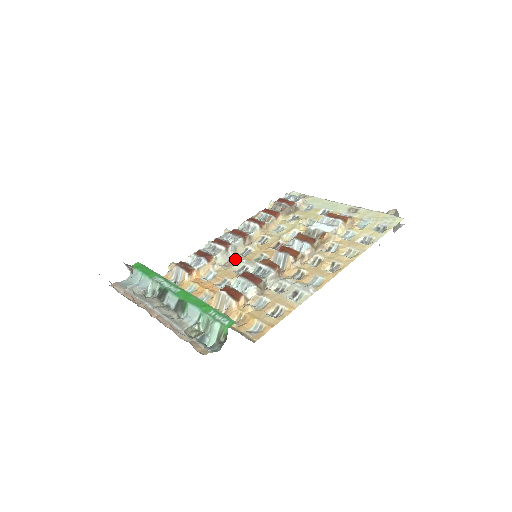
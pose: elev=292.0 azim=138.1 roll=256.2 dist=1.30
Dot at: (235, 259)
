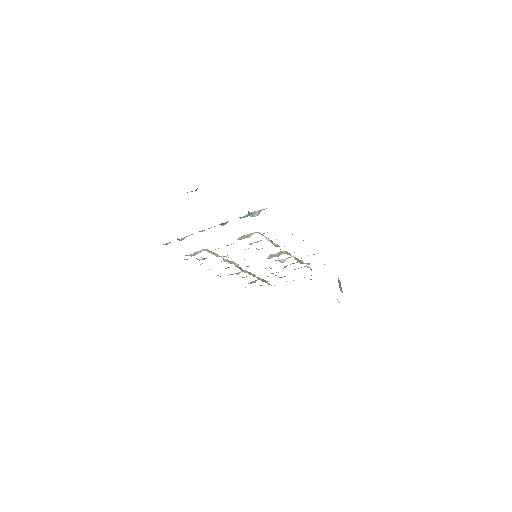
Dot at: occluded
